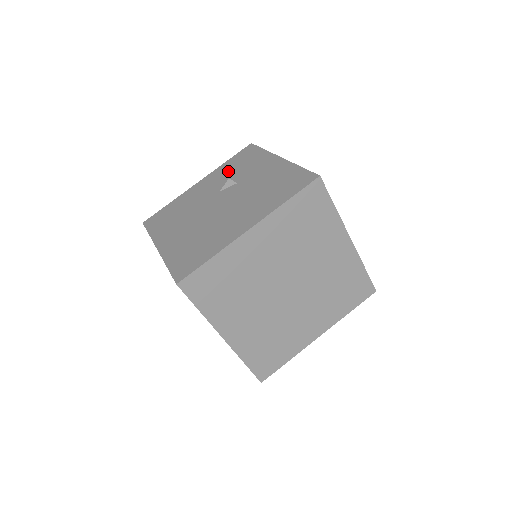
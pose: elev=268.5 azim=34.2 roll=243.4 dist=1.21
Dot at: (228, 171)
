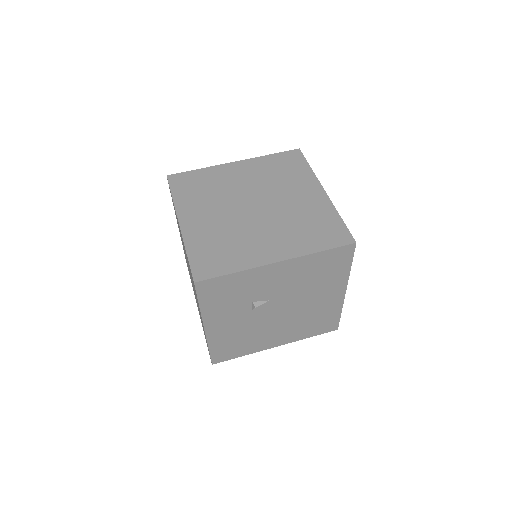
Dot at: occluded
